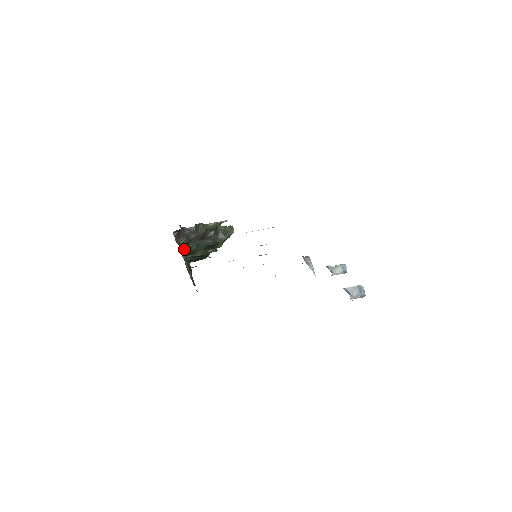
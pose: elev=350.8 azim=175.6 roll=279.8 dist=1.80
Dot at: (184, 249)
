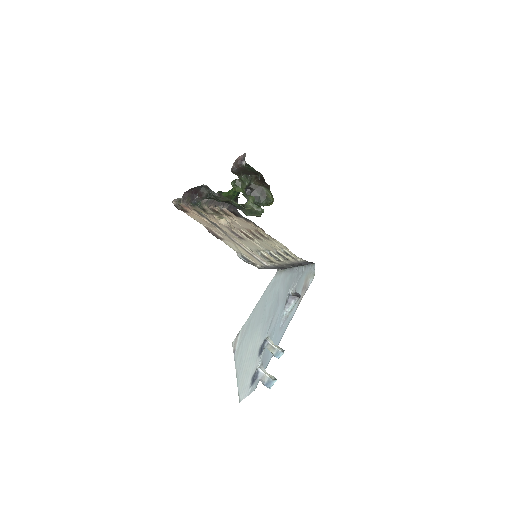
Dot at: (198, 203)
